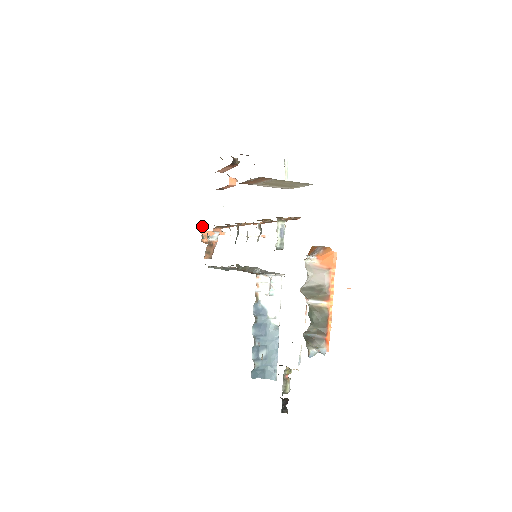
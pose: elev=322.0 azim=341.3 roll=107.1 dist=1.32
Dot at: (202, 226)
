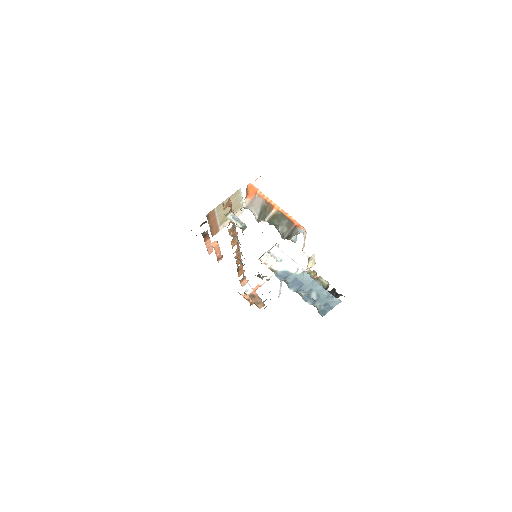
Dot at: (240, 294)
